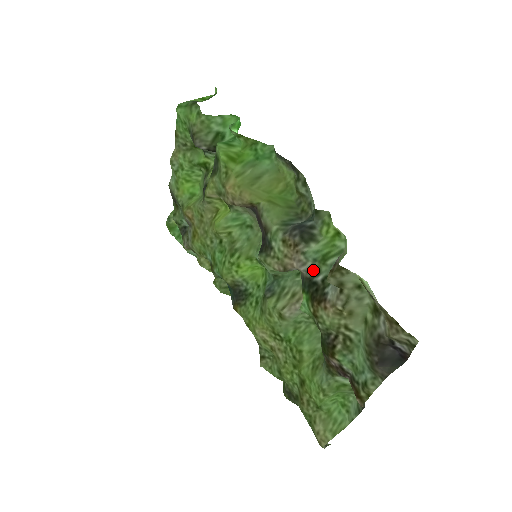
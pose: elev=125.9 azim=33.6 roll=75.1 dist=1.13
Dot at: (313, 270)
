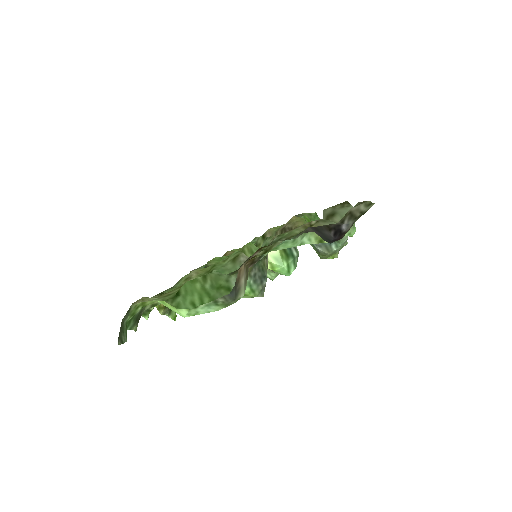
Dot at: occluded
